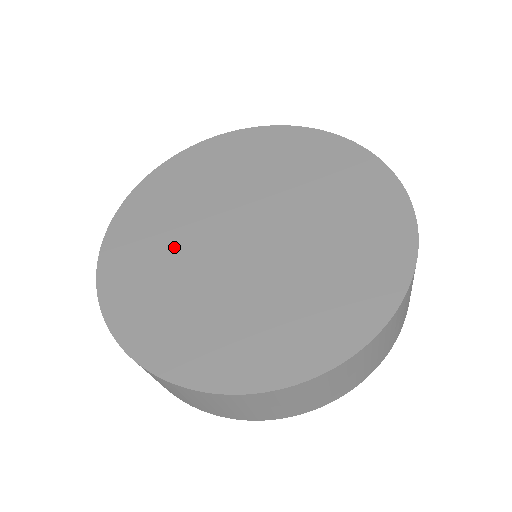
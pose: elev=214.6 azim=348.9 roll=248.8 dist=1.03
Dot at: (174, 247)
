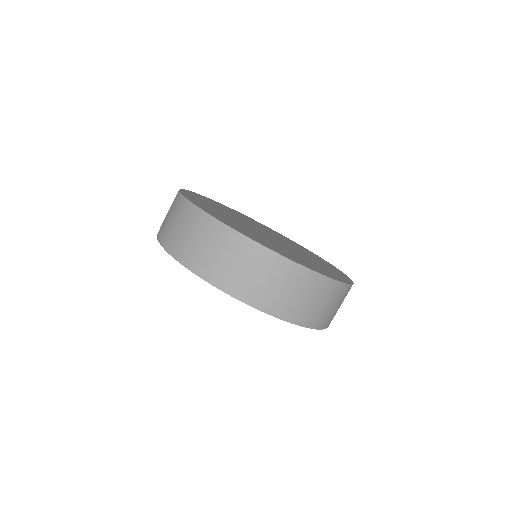
Dot at: (247, 229)
